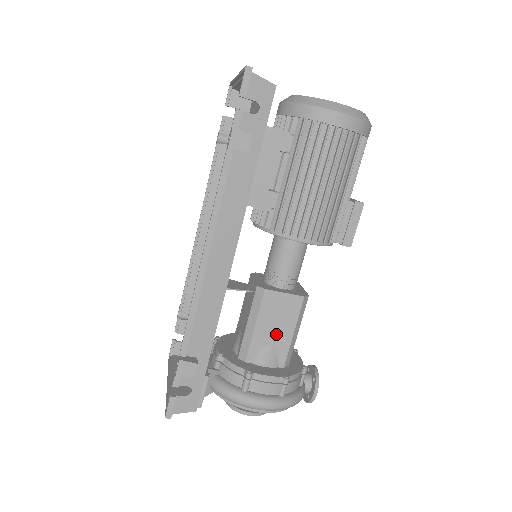
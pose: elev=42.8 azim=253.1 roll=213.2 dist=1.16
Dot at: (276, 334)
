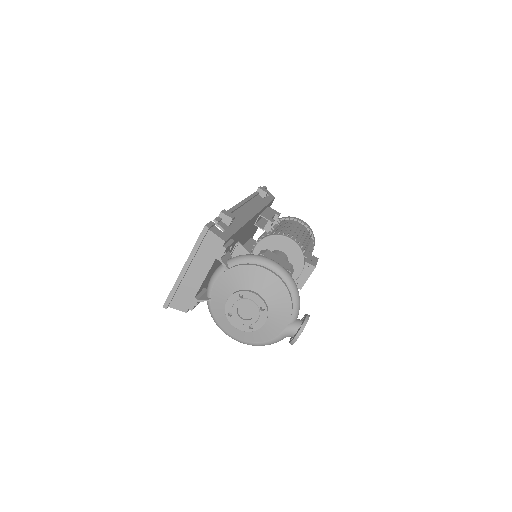
Dot at: occluded
